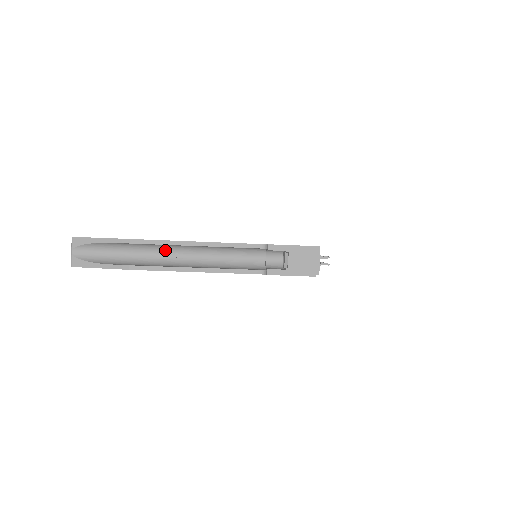
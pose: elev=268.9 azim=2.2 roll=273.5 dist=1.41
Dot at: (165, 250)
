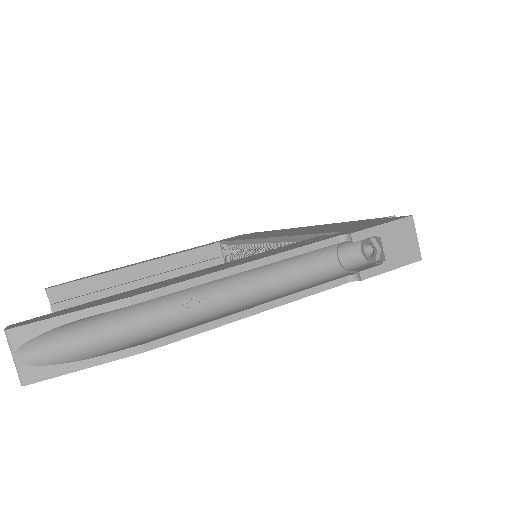
Dot at: (187, 295)
